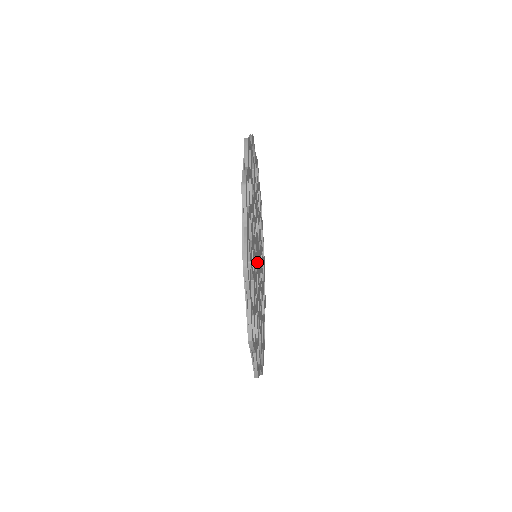
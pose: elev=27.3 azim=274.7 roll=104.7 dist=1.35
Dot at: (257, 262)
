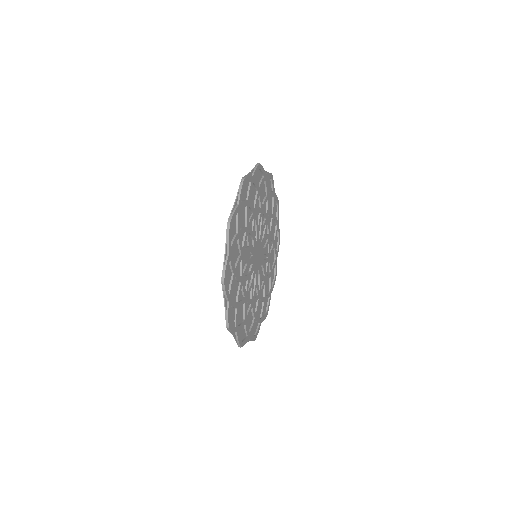
Dot at: (255, 266)
